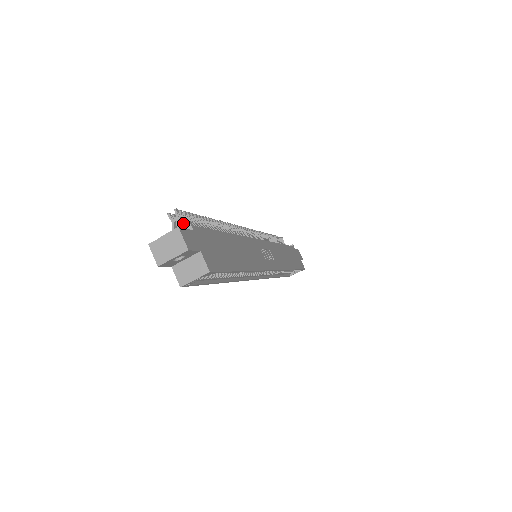
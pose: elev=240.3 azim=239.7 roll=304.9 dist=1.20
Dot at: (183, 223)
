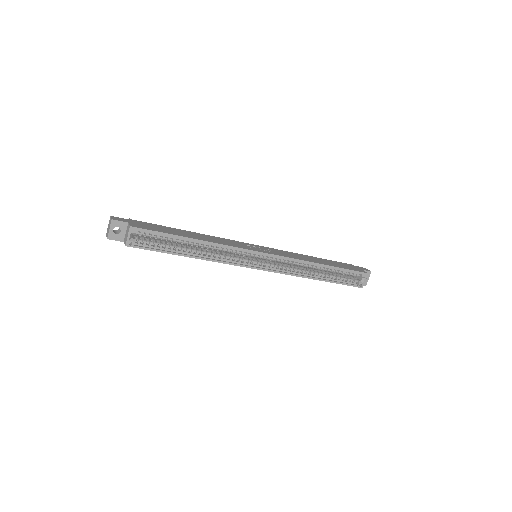
Dot at: occluded
